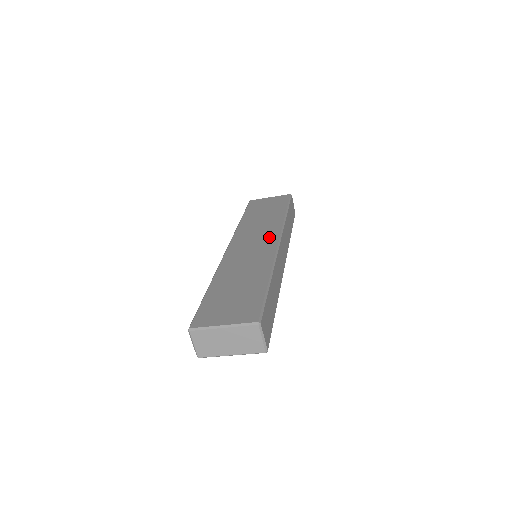
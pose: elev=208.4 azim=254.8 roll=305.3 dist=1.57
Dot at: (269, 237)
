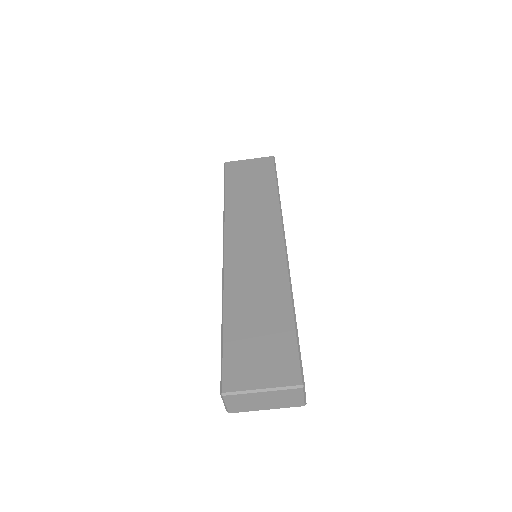
Dot at: (271, 235)
